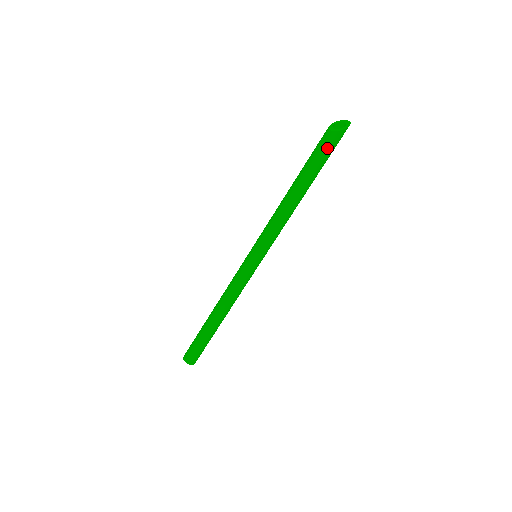
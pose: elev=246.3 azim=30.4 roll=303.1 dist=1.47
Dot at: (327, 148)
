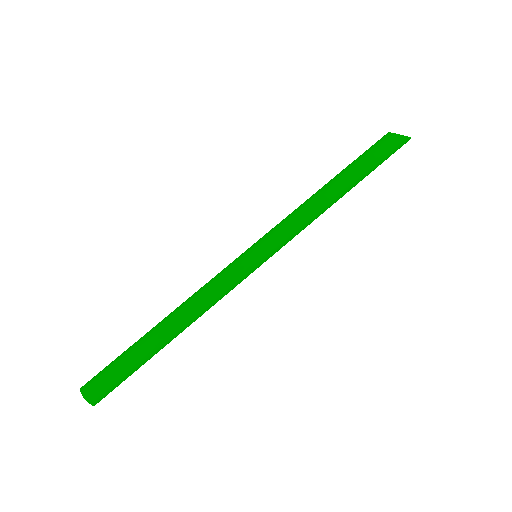
Dot at: (385, 149)
